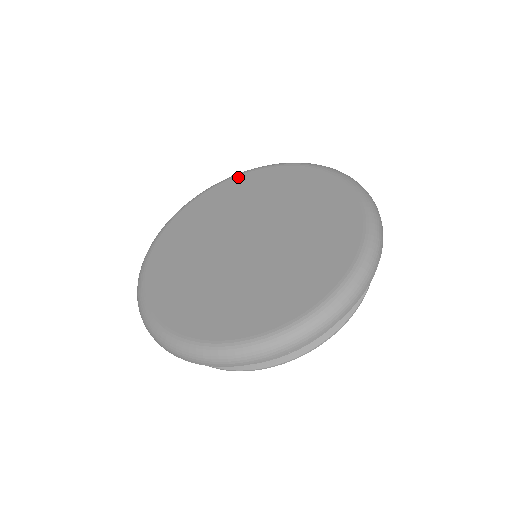
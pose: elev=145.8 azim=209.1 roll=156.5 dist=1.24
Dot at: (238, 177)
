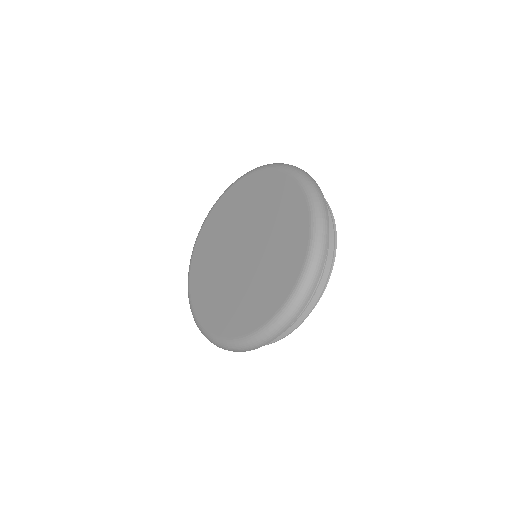
Dot at: (280, 174)
